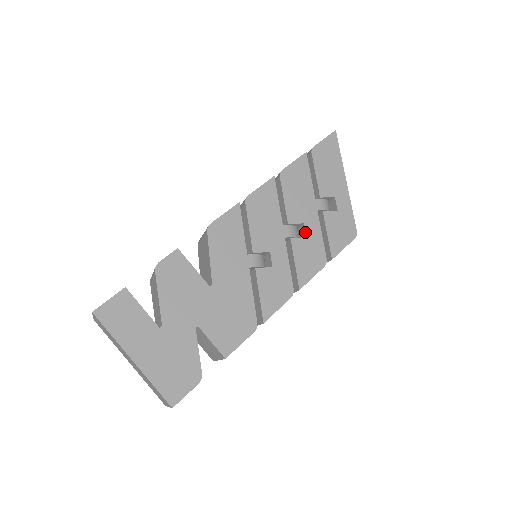
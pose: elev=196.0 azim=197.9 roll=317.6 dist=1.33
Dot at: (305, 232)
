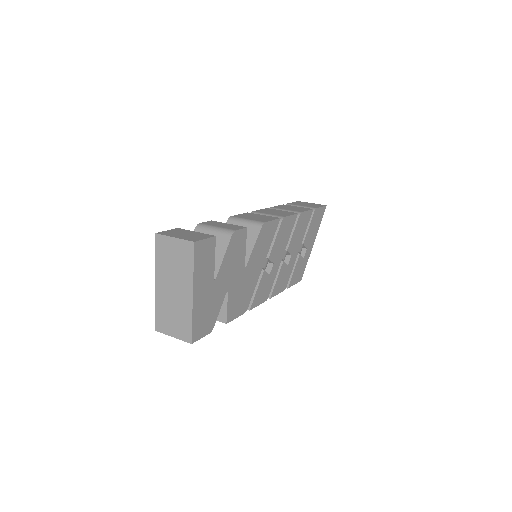
Dot at: (289, 262)
